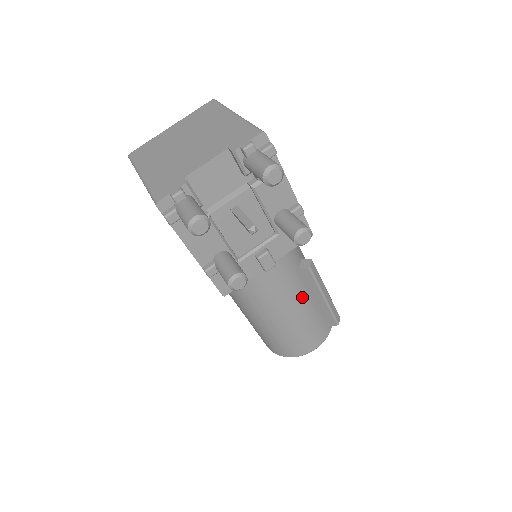
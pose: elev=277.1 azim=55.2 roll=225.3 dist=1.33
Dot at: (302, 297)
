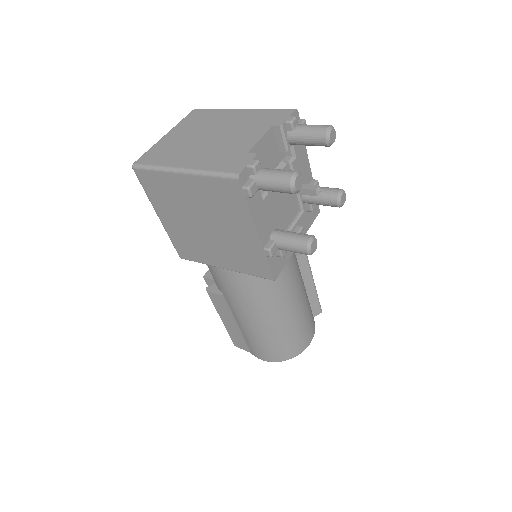
Dot at: (302, 285)
